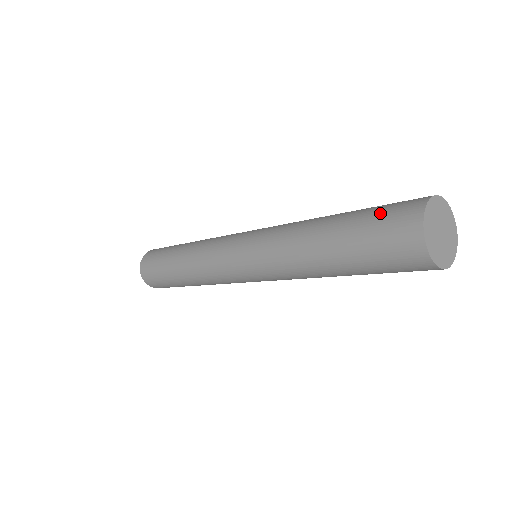
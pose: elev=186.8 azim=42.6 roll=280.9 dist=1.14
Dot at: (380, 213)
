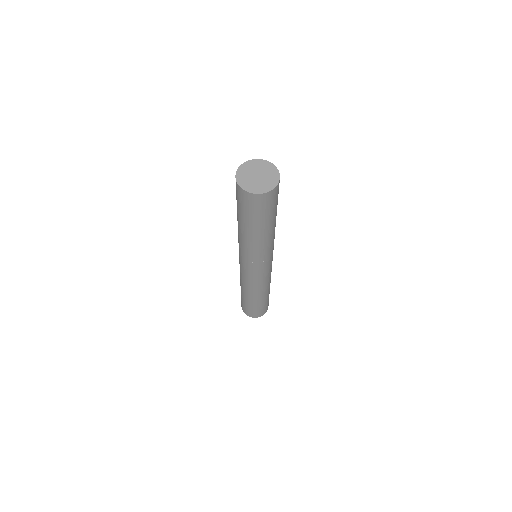
Dot at: (236, 197)
